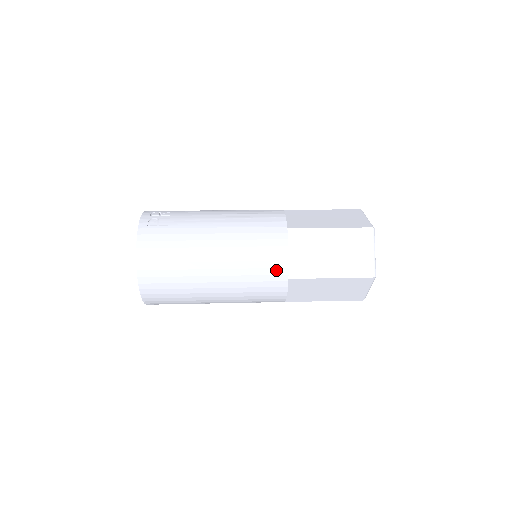
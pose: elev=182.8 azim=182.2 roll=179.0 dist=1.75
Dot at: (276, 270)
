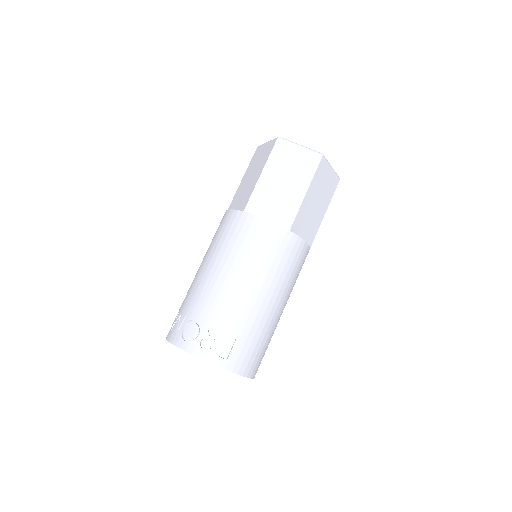
Dot at: (305, 258)
